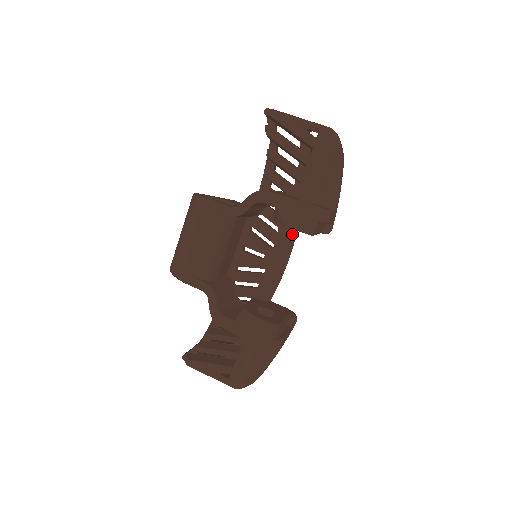
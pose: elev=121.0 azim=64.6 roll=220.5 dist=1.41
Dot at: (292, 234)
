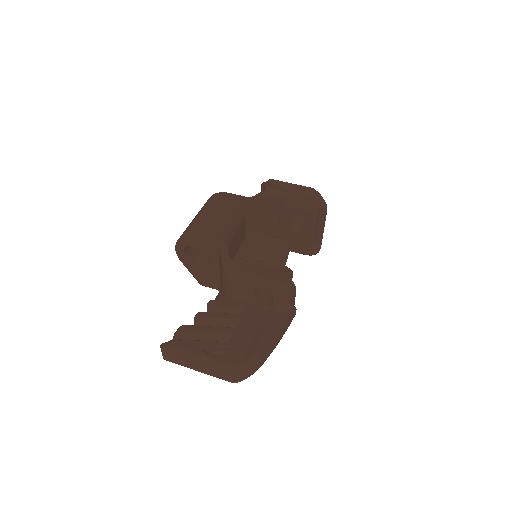
Dot at: (285, 255)
